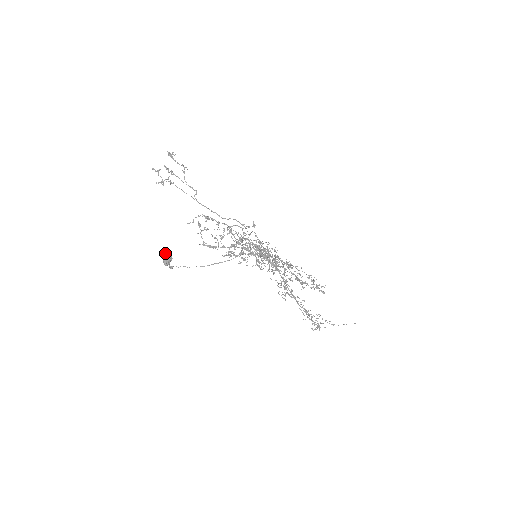
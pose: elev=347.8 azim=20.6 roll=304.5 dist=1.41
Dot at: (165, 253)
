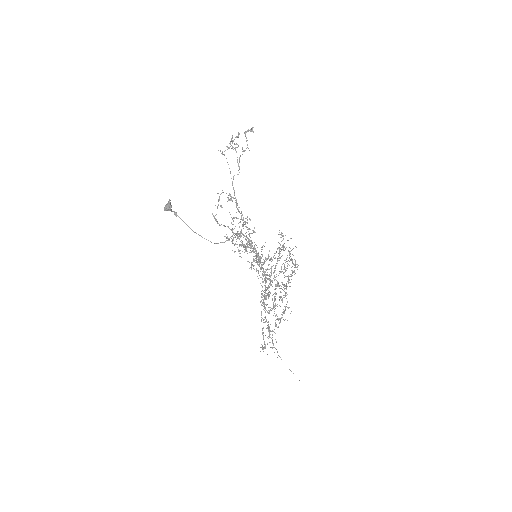
Dot at: (168, 202)
